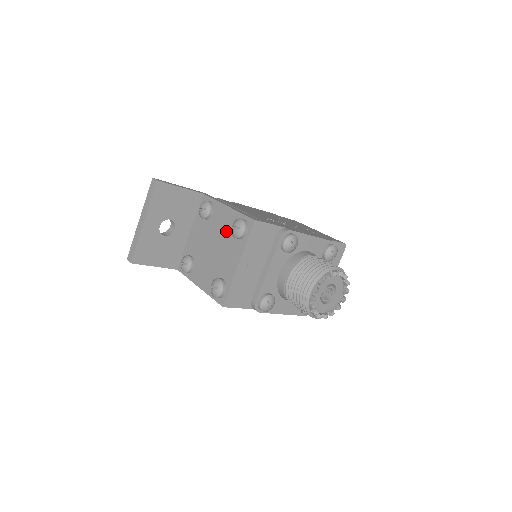
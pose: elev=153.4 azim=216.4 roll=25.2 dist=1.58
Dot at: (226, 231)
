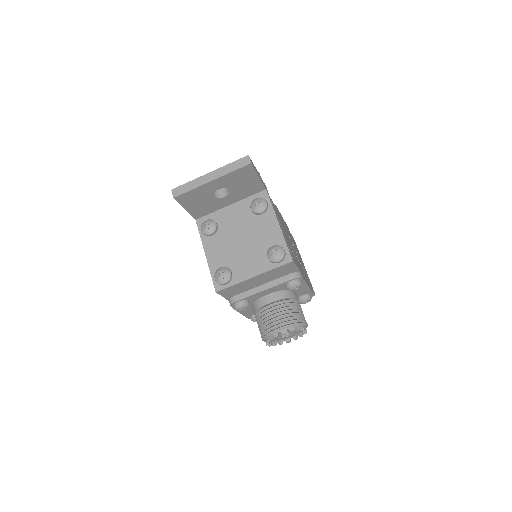
Dot at: (263, 241)
